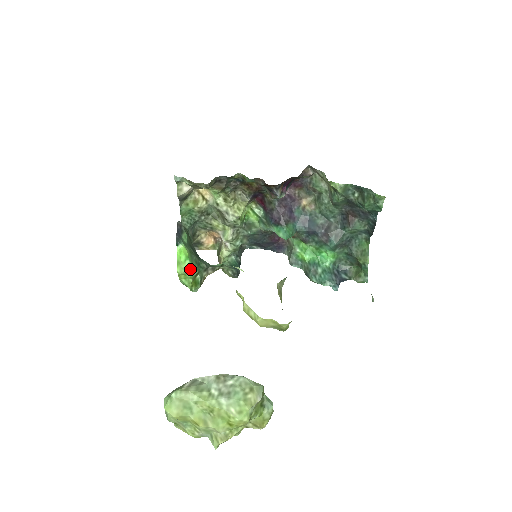
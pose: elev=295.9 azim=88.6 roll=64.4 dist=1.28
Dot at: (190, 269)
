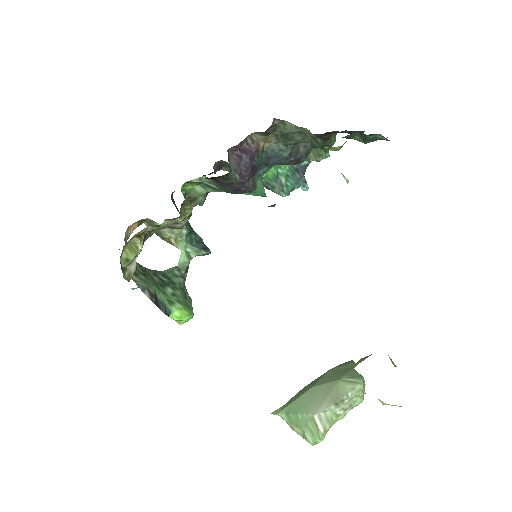
Dot at: occluded
